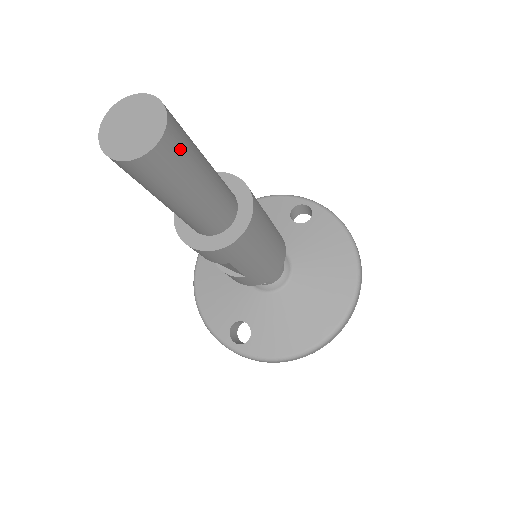
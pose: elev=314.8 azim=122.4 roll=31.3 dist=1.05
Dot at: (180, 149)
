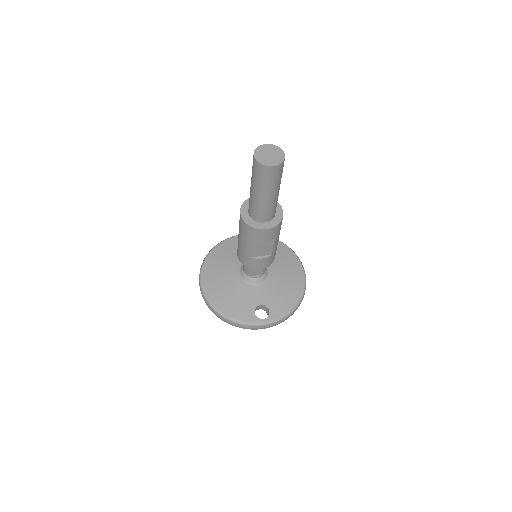
Dot at: occluded
